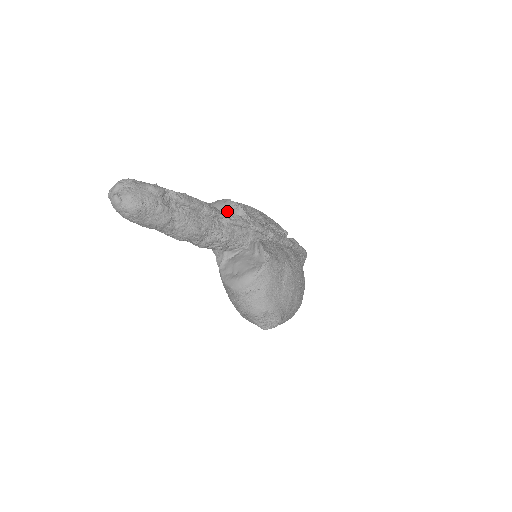
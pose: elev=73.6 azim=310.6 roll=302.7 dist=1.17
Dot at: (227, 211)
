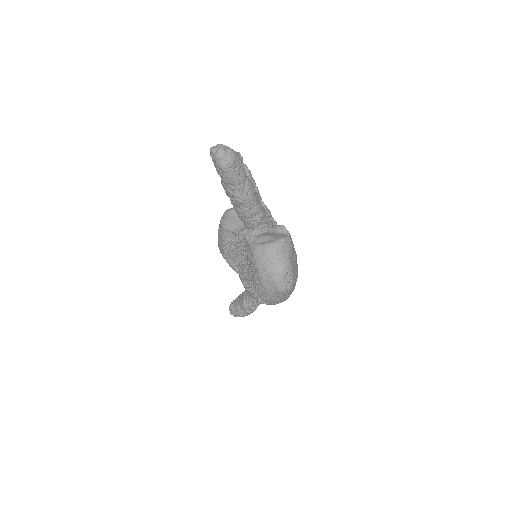
Dot at: occluded
